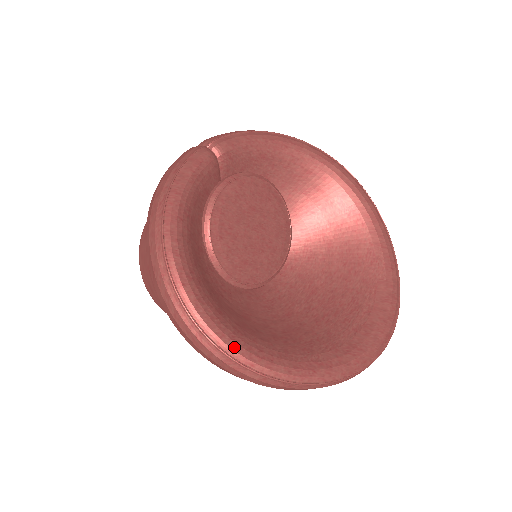
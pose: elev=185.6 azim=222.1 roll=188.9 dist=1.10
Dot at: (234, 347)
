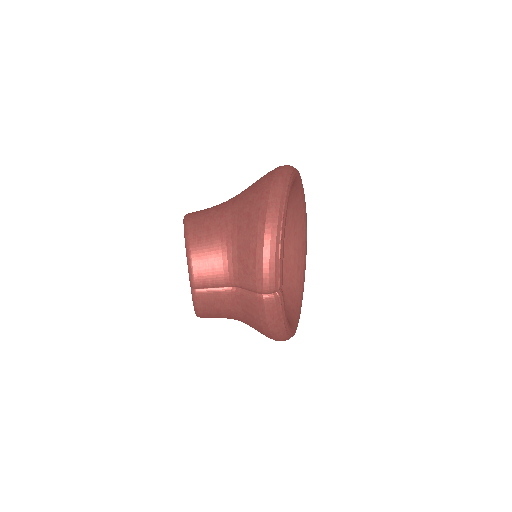
Dot at: occluded
